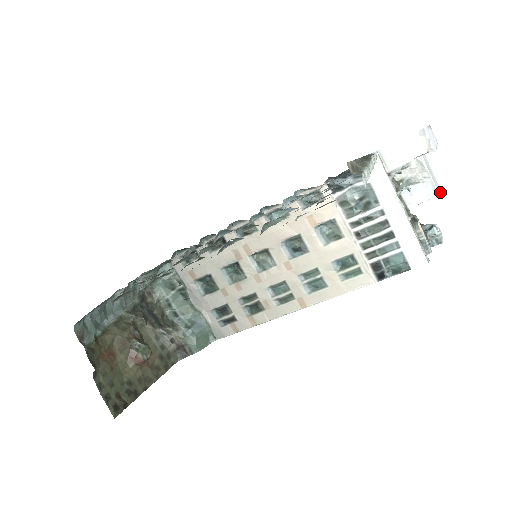
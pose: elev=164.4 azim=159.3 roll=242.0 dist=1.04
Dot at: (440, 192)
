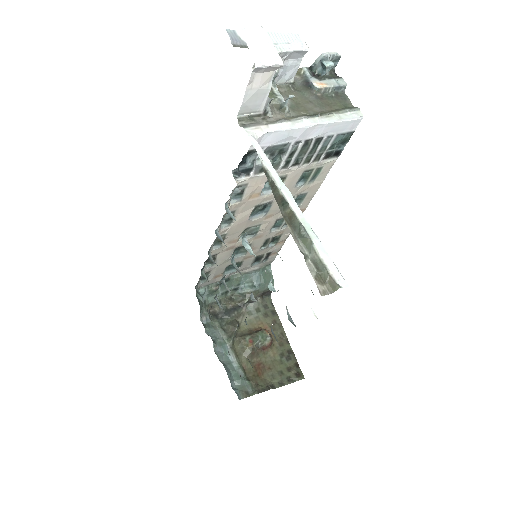
Dot at: (302, 40)
